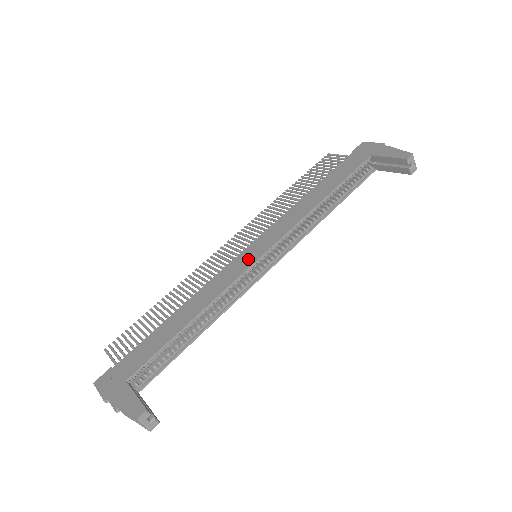
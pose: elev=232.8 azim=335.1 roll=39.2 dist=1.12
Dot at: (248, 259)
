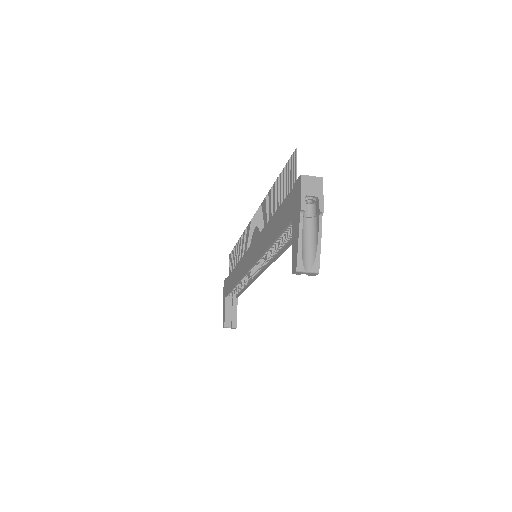
Dot at: (247, 264)
